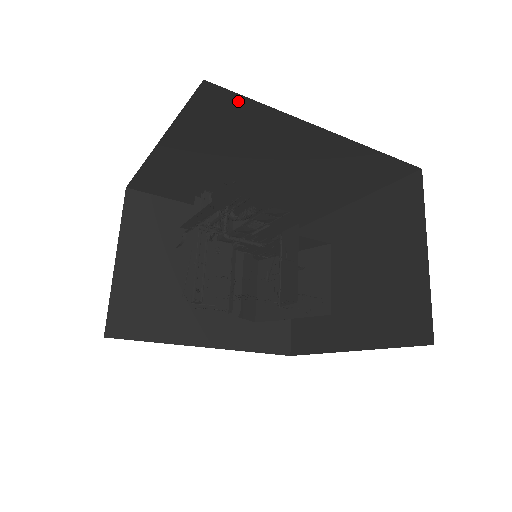
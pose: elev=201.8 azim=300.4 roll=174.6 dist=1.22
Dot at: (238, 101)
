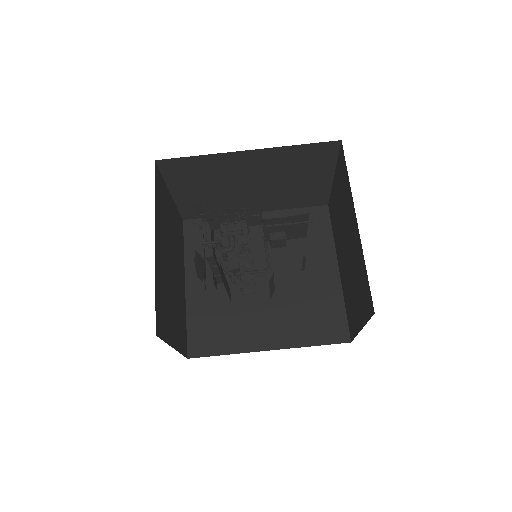
Dot at: occluded
